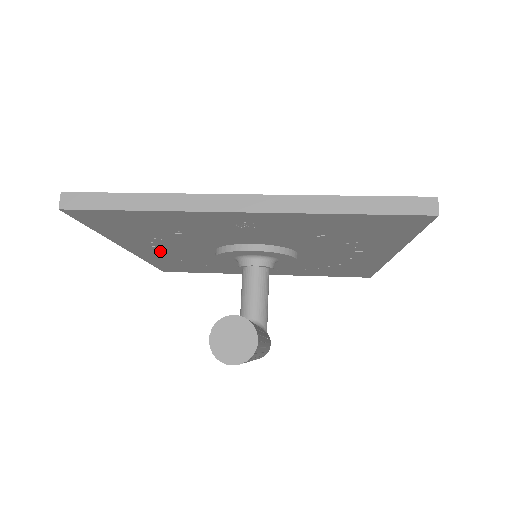
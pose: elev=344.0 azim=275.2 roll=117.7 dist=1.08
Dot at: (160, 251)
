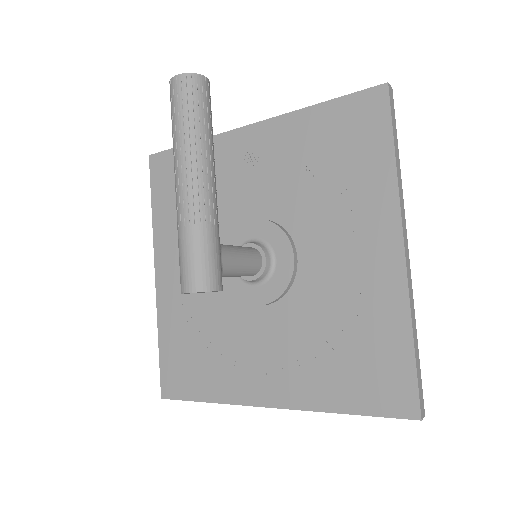
Dot at: (179, 276)
